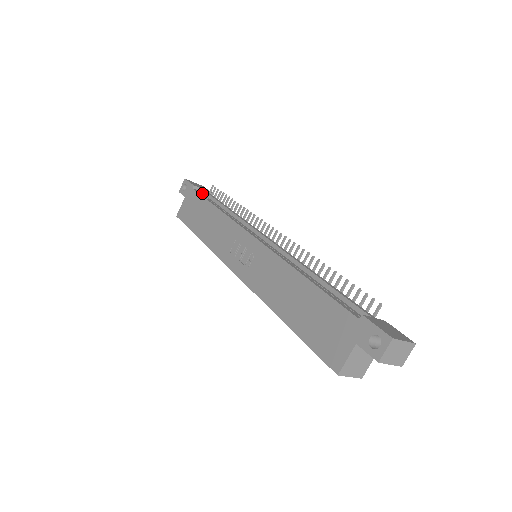
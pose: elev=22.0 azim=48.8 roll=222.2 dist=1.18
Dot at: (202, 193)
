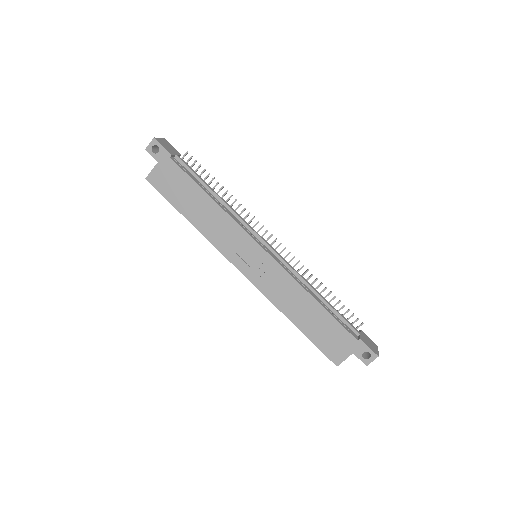
Dot at: (180, 163)
